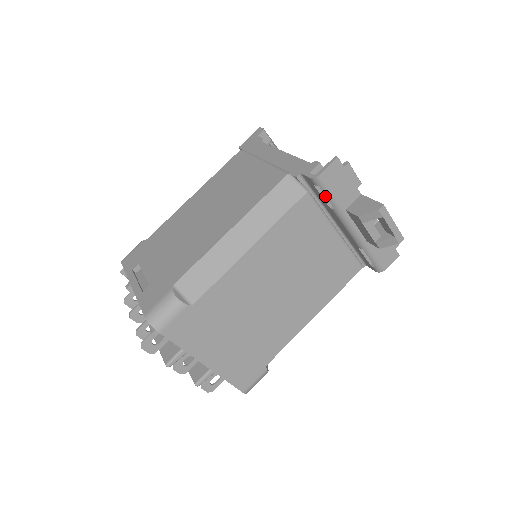
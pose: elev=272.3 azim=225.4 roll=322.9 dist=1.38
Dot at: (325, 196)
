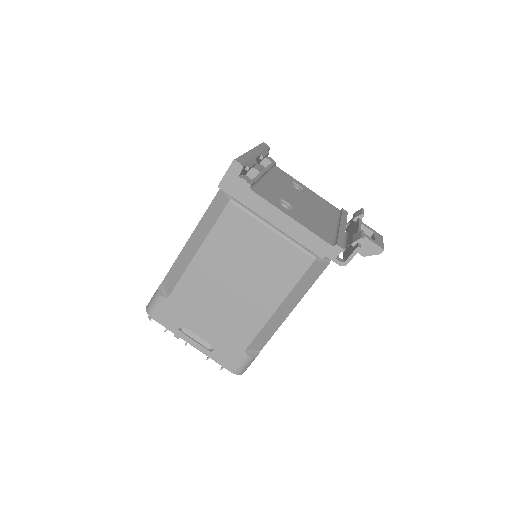
Dot at: occluded
